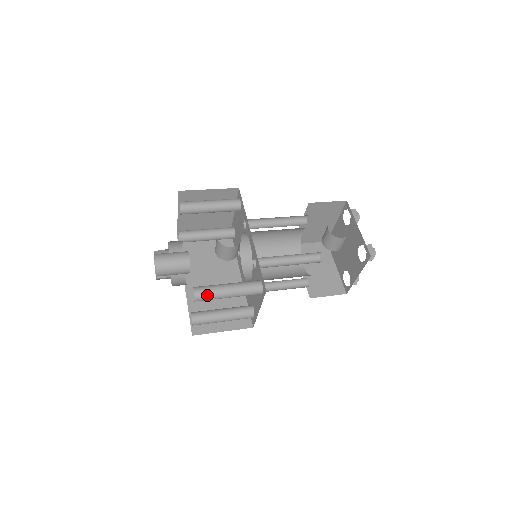
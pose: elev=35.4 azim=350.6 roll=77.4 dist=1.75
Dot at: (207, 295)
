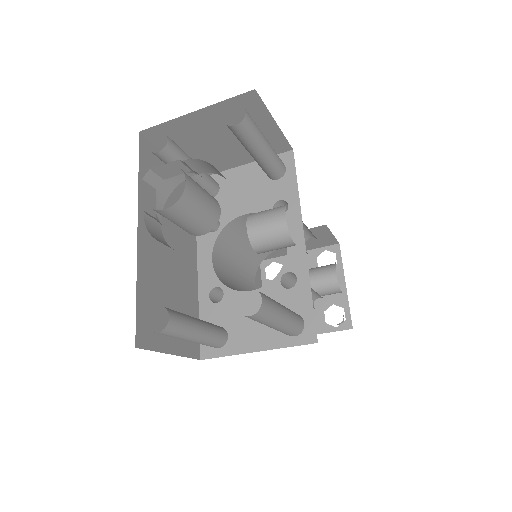
Dot at: (268, 315)
